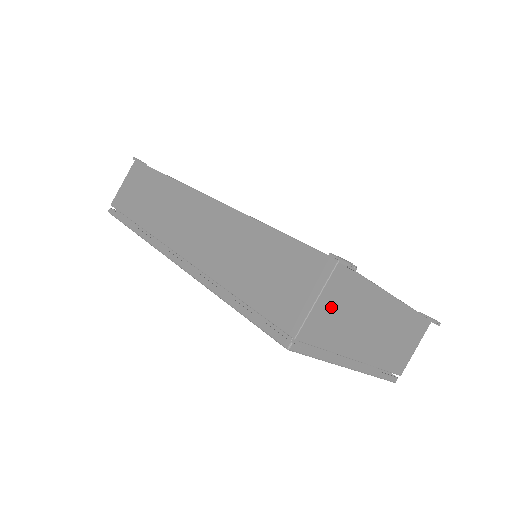
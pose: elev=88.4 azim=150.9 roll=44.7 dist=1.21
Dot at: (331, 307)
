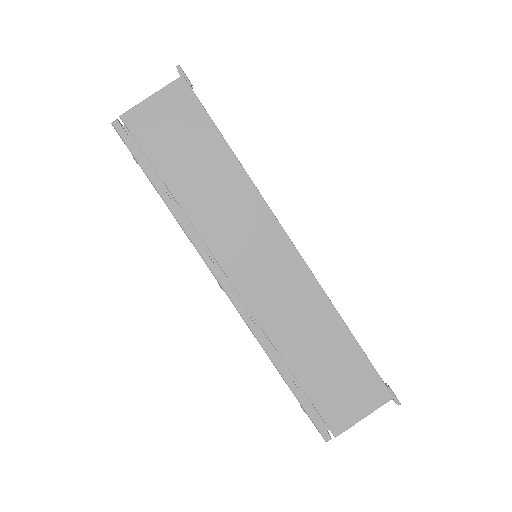
Dot at: occluded
